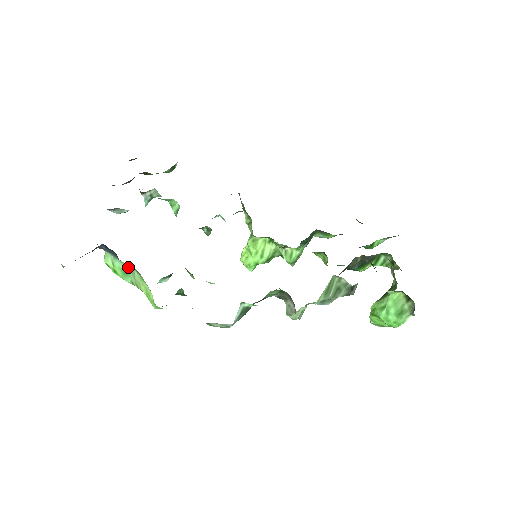
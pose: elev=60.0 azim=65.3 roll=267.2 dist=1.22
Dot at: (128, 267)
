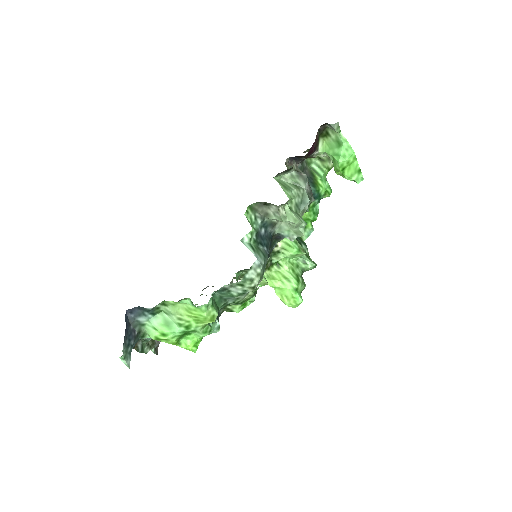
Dot at: (162, 315)
